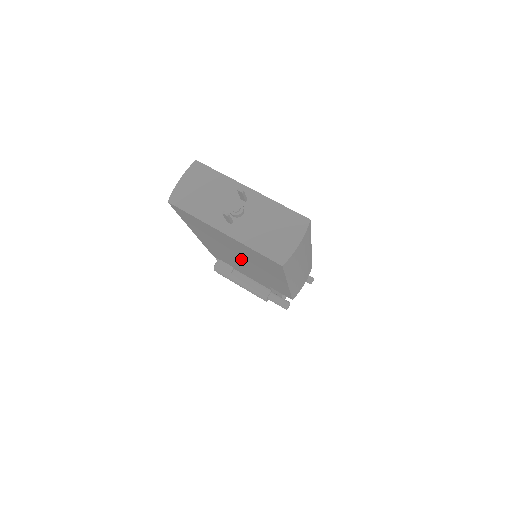
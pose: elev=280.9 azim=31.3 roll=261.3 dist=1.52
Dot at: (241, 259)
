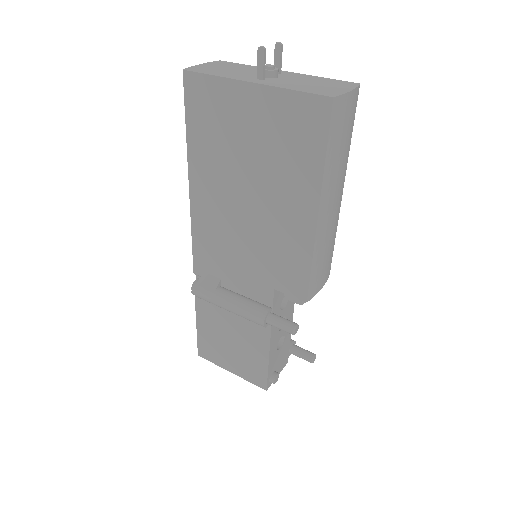
Dot at: (251, 194)
